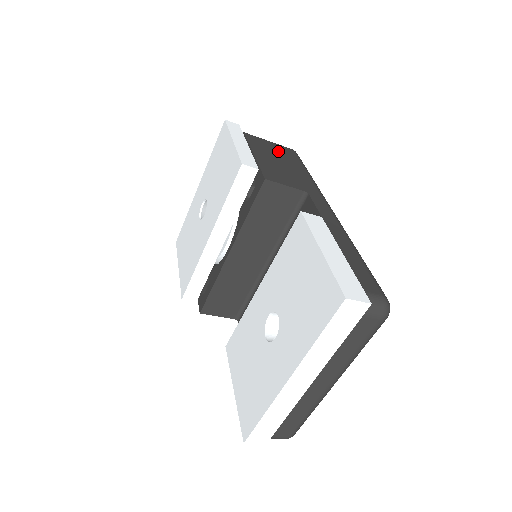
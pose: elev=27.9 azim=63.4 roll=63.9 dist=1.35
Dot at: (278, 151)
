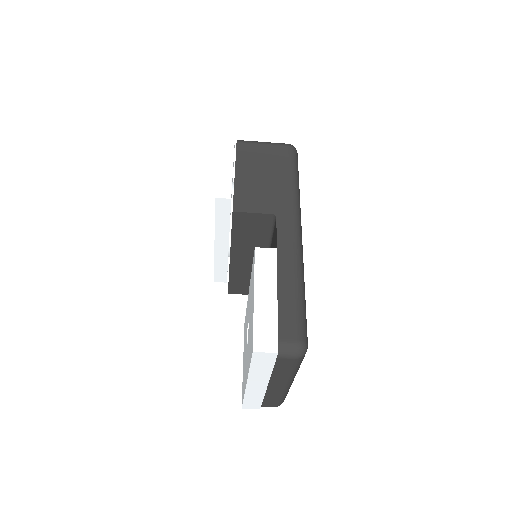
Dot at: (267, 157)
